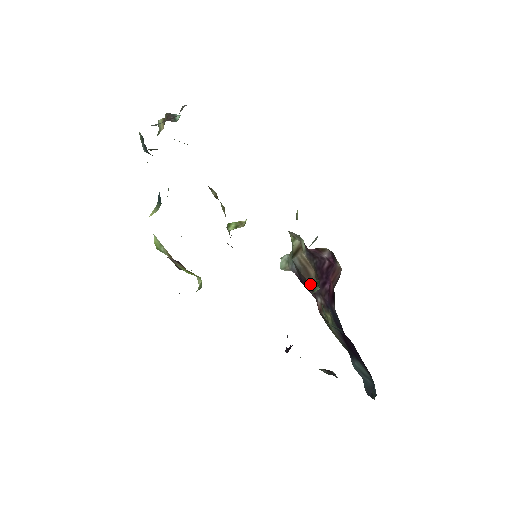
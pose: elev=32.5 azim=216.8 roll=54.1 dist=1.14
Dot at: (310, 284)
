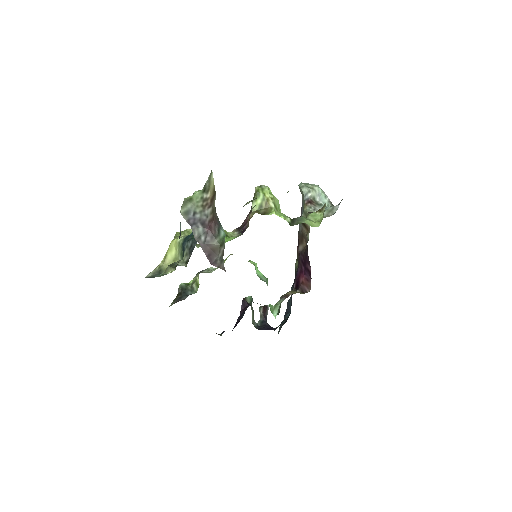
Dot at: (299, 245)
